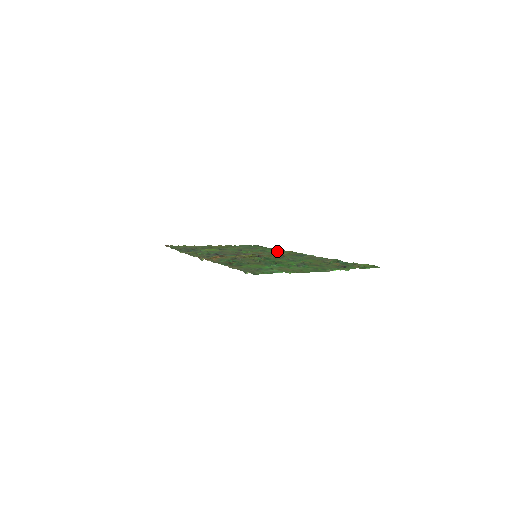
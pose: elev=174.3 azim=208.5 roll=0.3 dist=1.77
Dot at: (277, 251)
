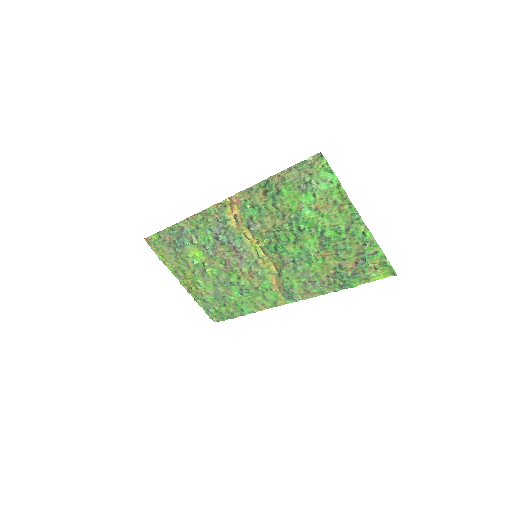
Dot at: (258, 296)
